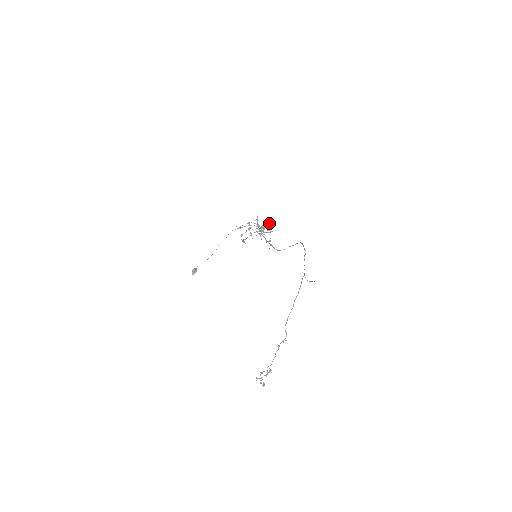
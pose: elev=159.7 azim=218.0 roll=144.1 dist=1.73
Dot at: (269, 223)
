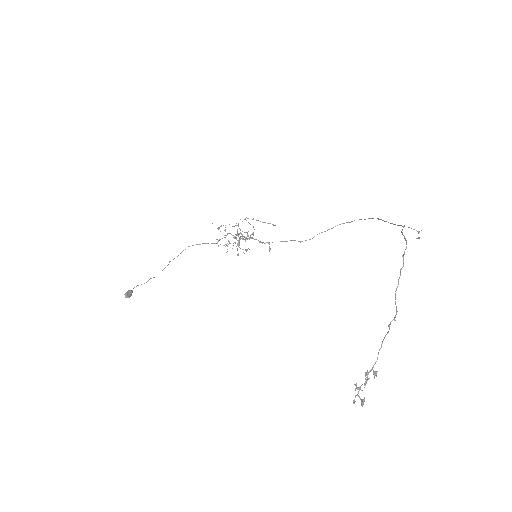
Dot at: (251, 234)
